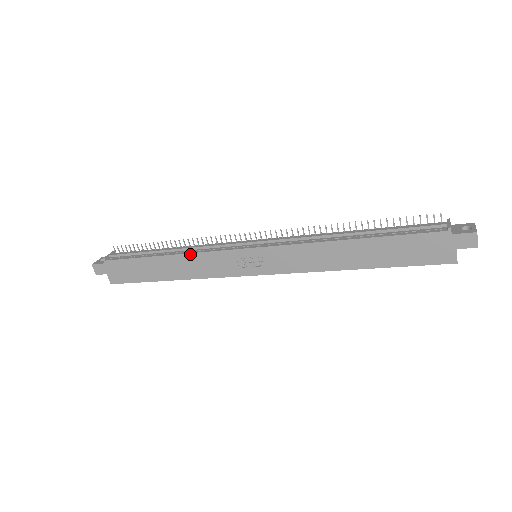
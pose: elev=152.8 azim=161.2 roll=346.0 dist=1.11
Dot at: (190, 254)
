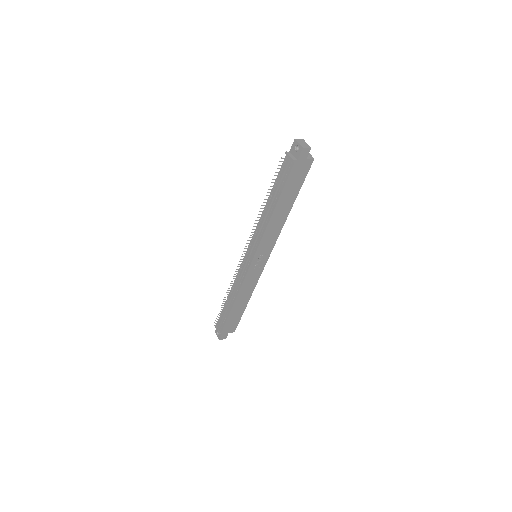
Dot at: (239, 291)
